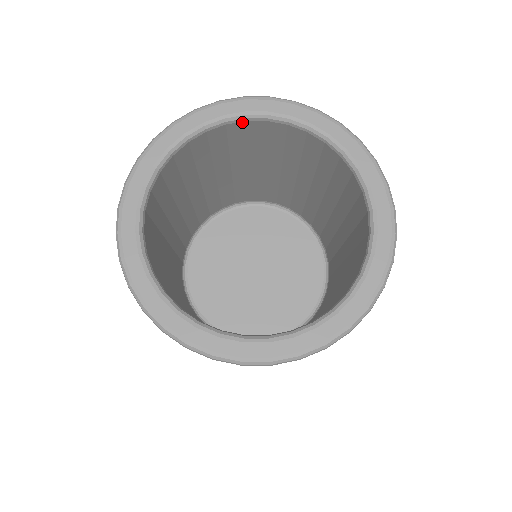
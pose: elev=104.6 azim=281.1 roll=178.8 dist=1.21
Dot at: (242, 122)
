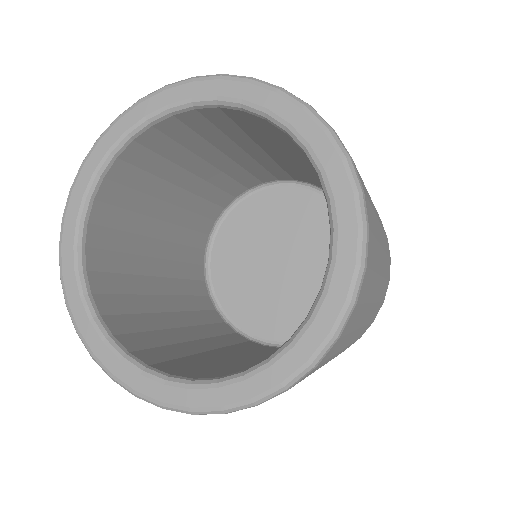
Dot at: (238, 110)
